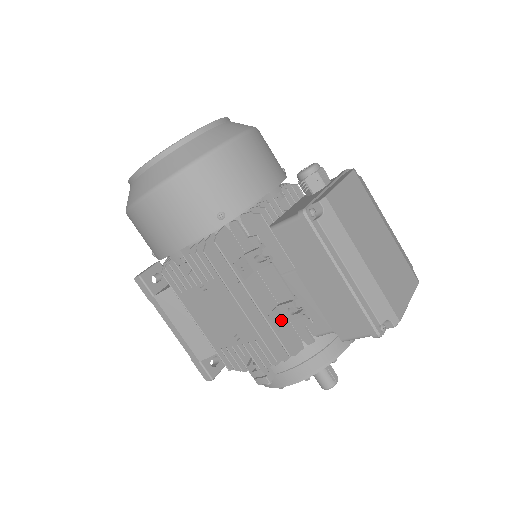
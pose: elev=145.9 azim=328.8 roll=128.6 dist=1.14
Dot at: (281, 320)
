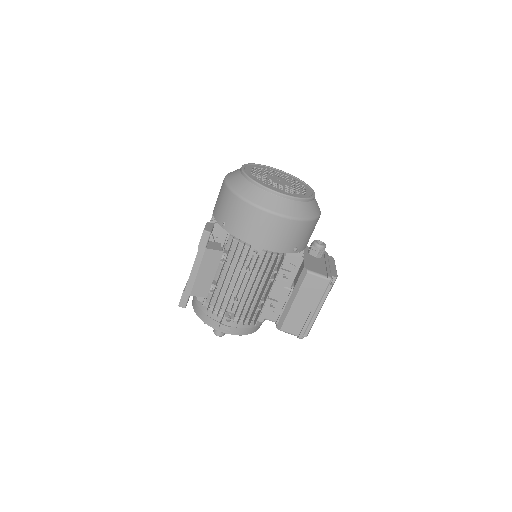
Dot at: occluded
